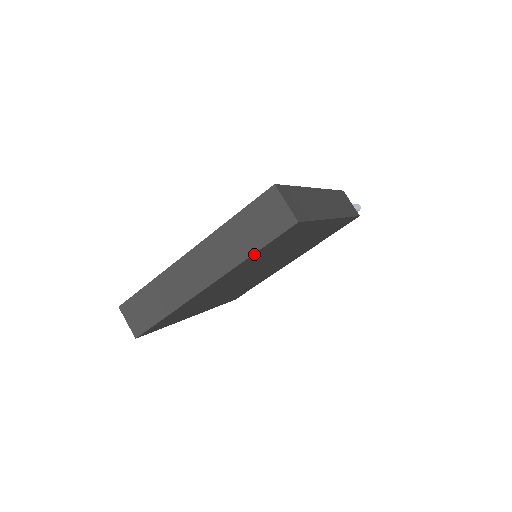
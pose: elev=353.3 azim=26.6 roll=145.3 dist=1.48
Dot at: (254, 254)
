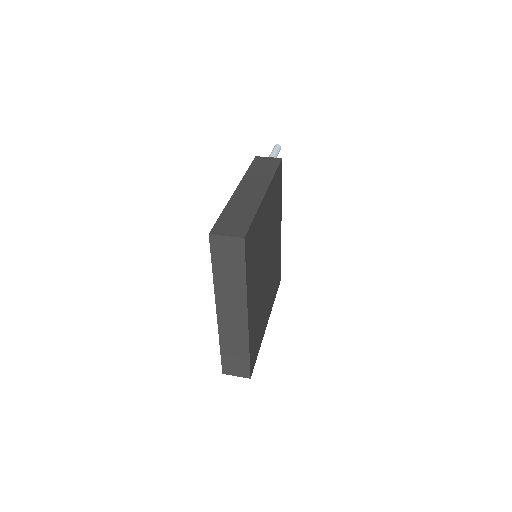
Dot at: (246, 276)
